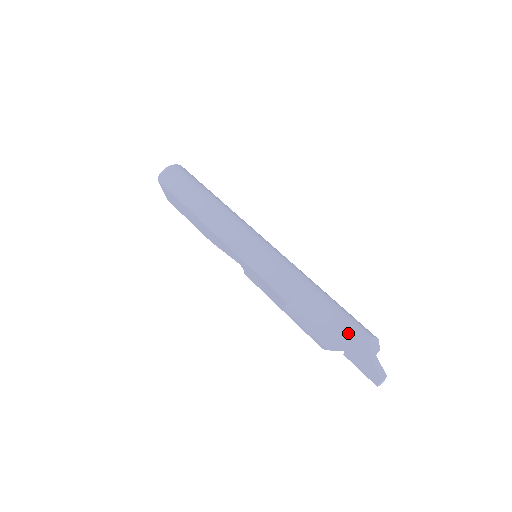
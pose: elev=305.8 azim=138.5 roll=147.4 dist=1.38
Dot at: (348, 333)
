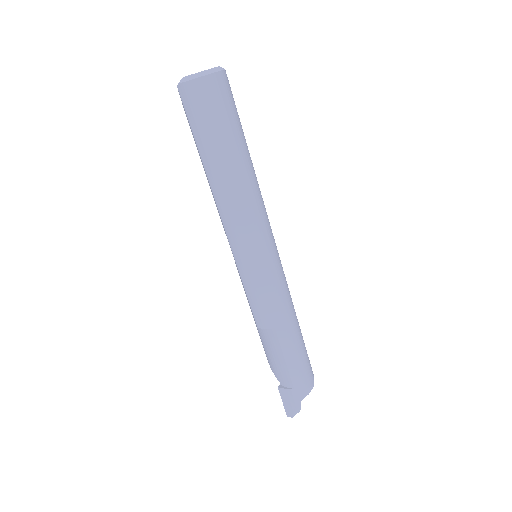
Dot at: (291, 382)
